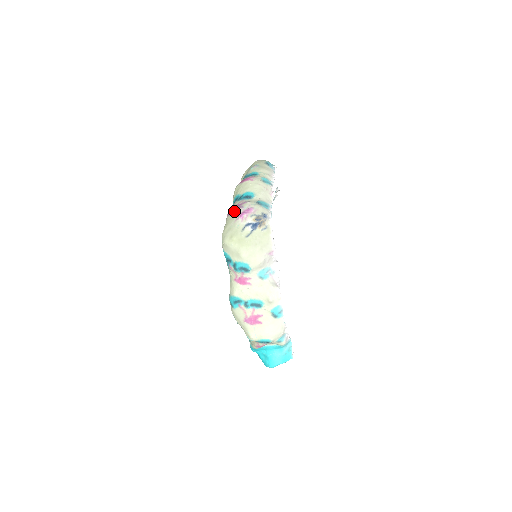
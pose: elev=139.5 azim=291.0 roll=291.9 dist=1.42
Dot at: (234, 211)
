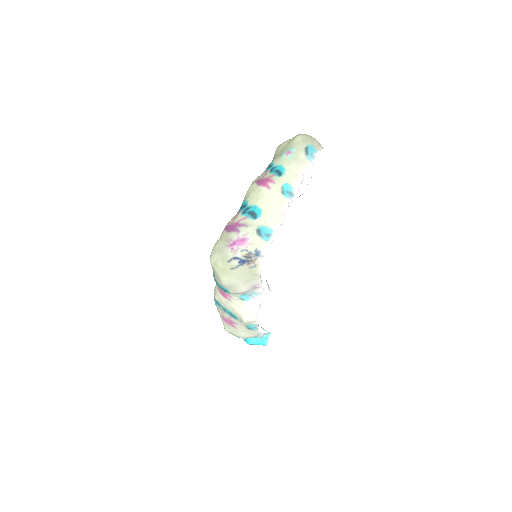
Dot at: (230, 231)
